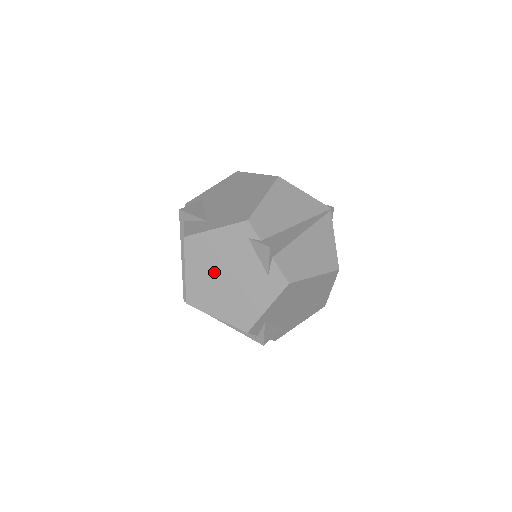
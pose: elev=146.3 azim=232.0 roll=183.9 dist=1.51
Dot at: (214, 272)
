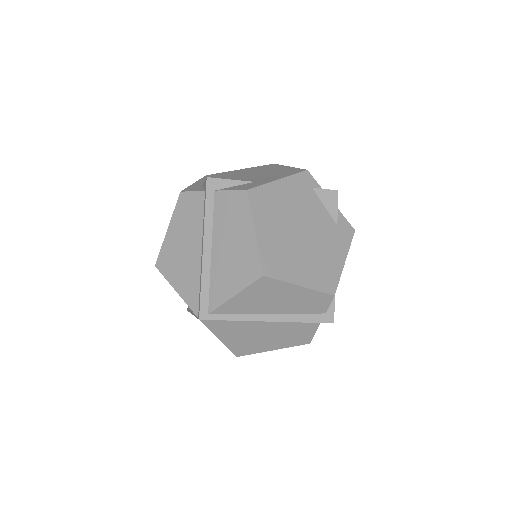
Dot at: (287, 228)
